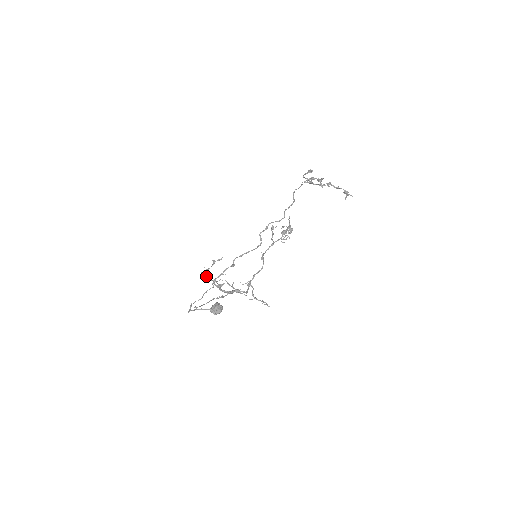
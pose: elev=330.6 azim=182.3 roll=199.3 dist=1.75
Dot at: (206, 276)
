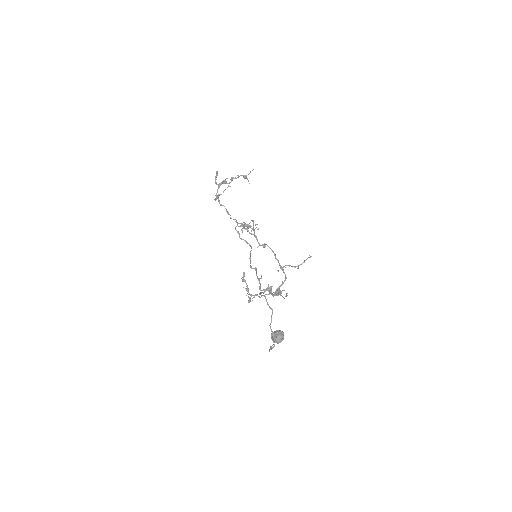
Dot at: occluded
